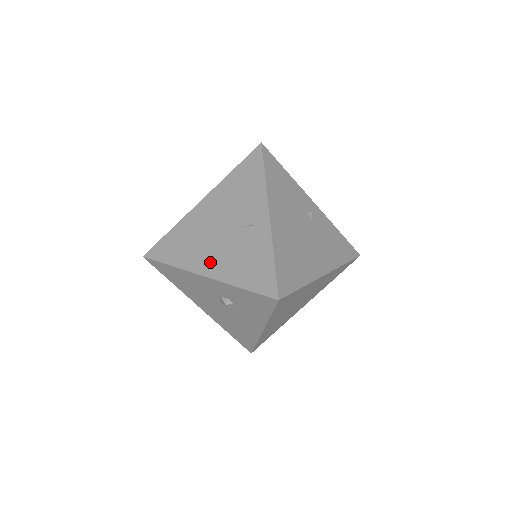
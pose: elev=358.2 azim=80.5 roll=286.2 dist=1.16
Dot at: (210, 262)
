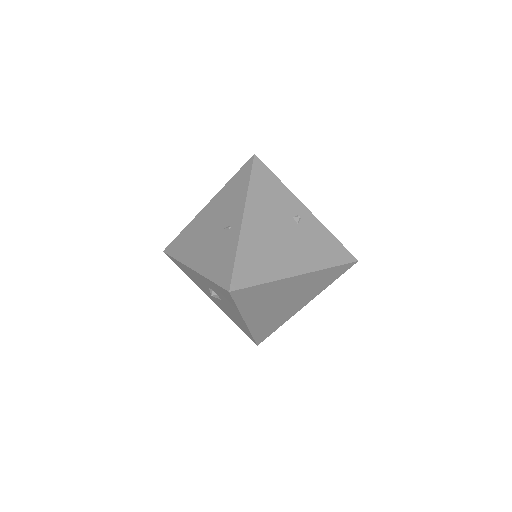
Dot at: (198, 257)
